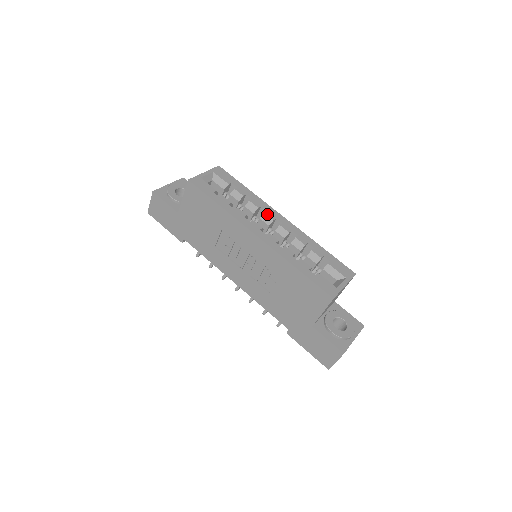
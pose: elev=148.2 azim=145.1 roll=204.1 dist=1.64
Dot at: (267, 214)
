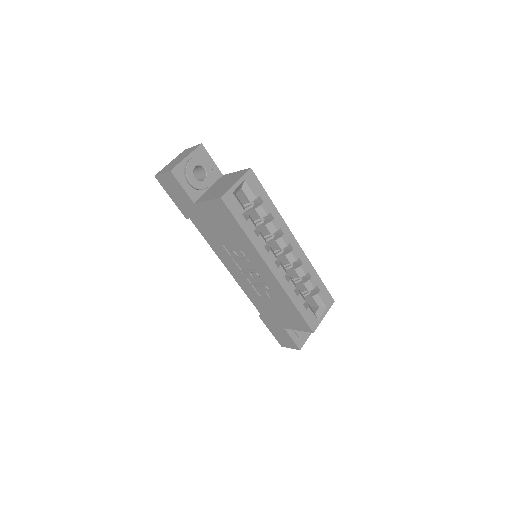
Dot at: (283, 239)
